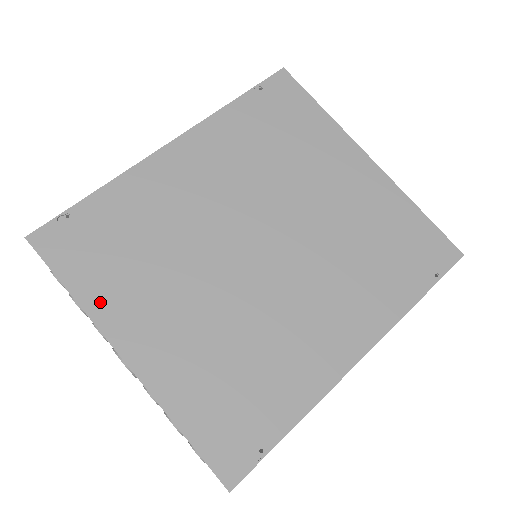
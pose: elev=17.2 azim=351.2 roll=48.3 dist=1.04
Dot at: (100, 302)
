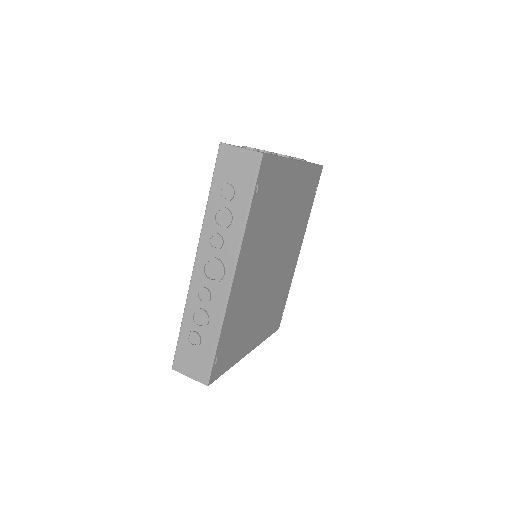
Dot at: (238, 355)
